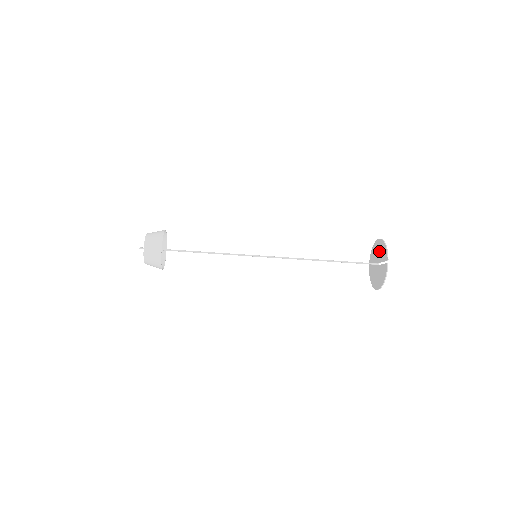
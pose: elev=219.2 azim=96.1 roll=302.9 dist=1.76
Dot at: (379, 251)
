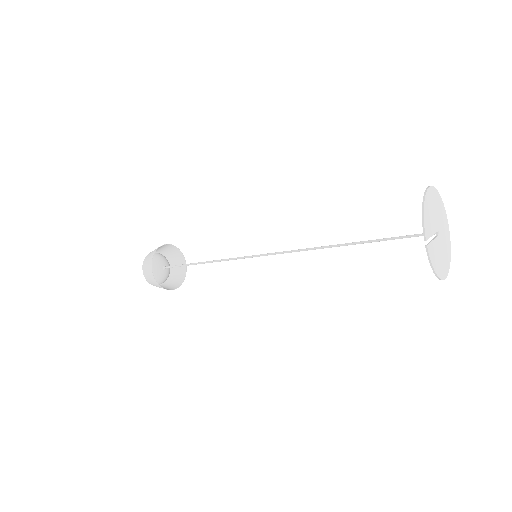
Dot at: (430, 211)
